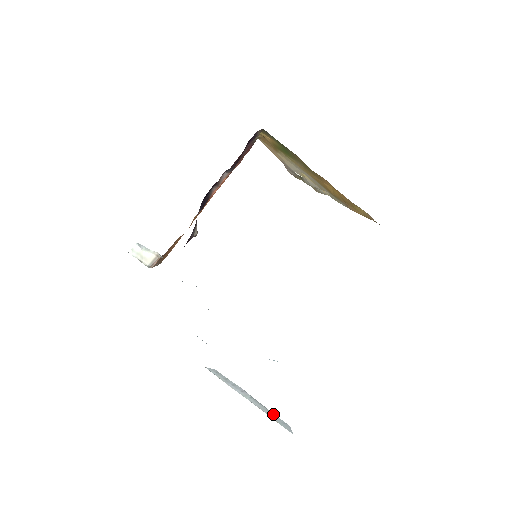
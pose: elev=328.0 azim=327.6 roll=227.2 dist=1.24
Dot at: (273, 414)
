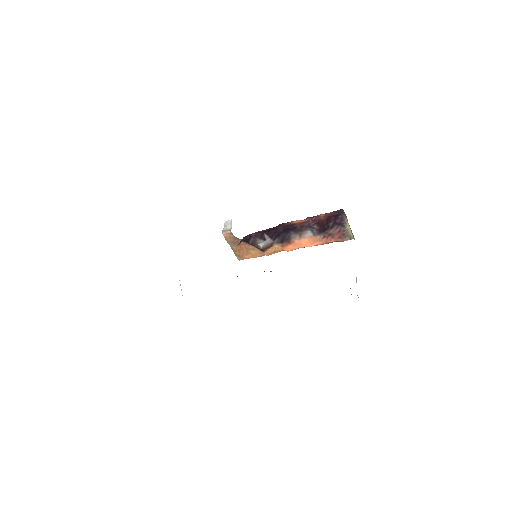
Dot at: occluded
